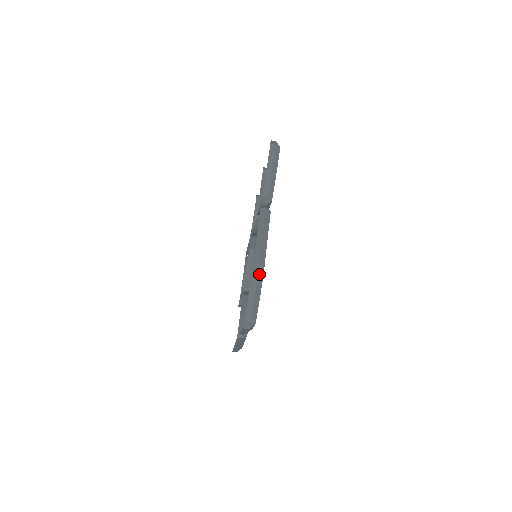
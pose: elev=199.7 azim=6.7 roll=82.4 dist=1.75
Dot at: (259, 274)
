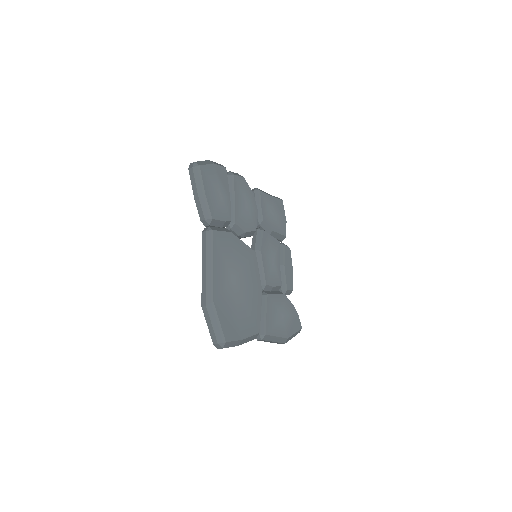
Dot at: (207, 300)
